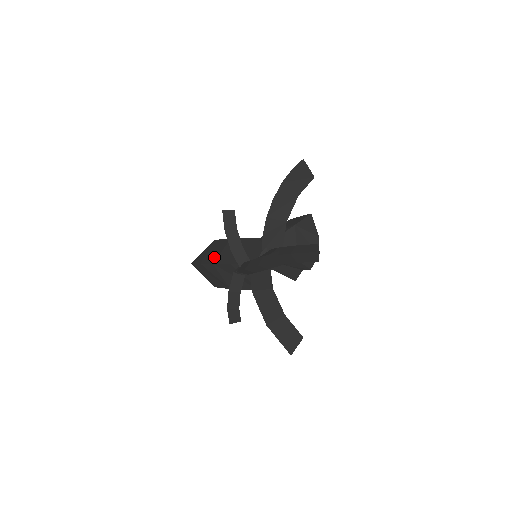
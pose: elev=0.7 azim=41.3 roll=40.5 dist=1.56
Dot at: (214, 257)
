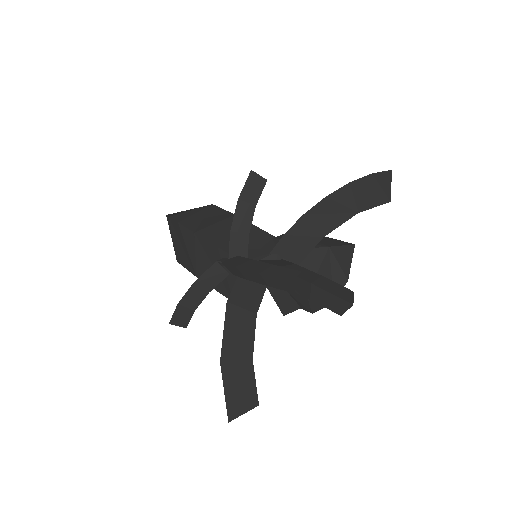
Dot at: (201, 225)
